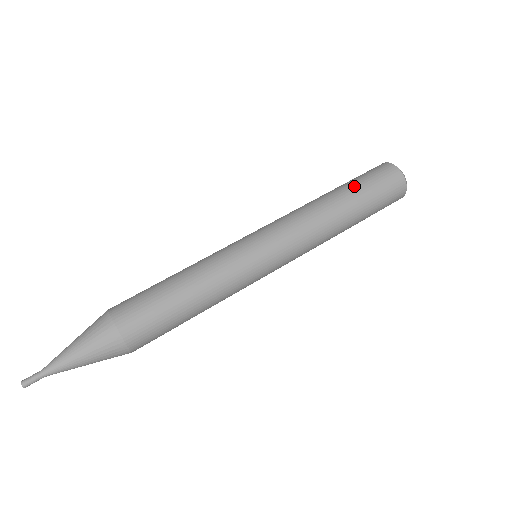
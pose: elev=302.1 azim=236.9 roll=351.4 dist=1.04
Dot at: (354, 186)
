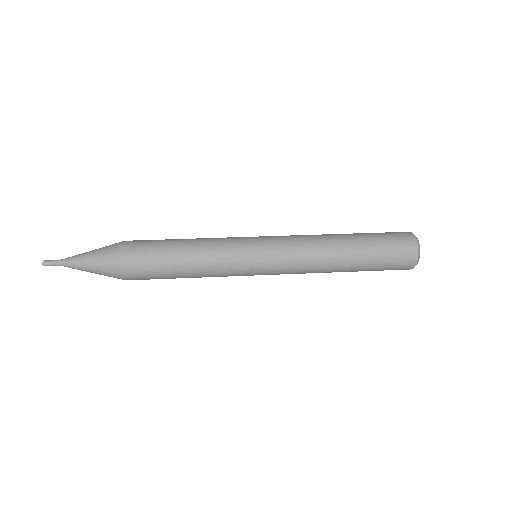
Dot at: (369, 245)
